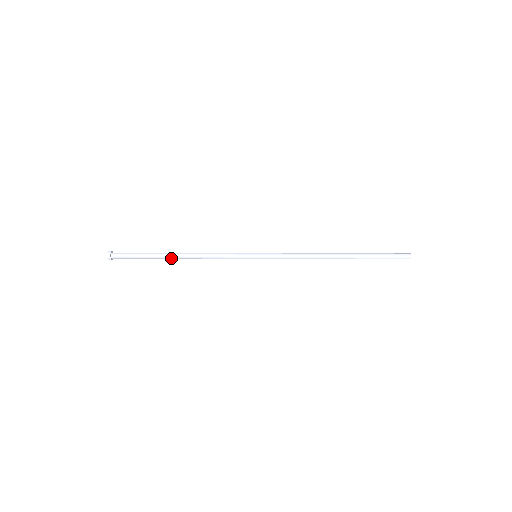
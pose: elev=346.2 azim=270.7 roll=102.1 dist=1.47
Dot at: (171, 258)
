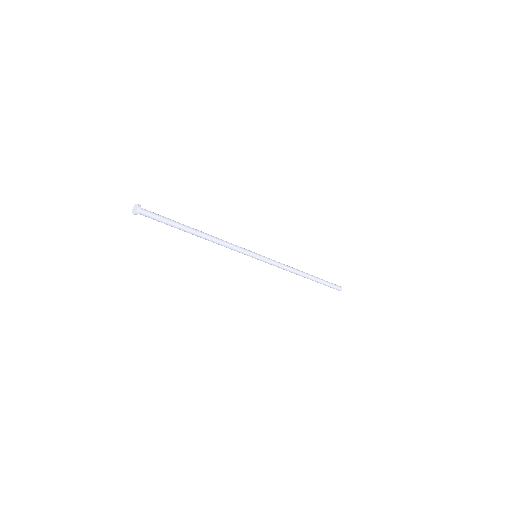
Dot at: (194, 232)
